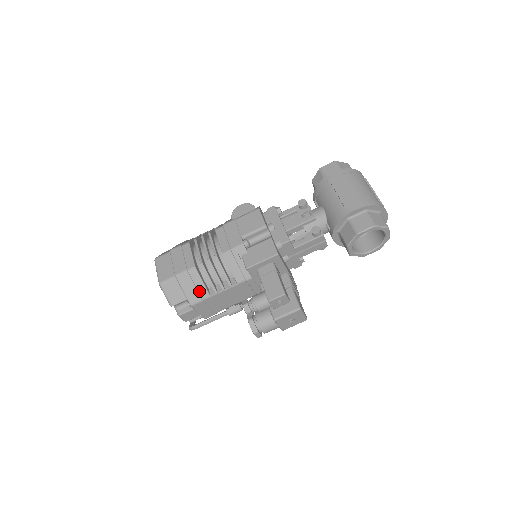
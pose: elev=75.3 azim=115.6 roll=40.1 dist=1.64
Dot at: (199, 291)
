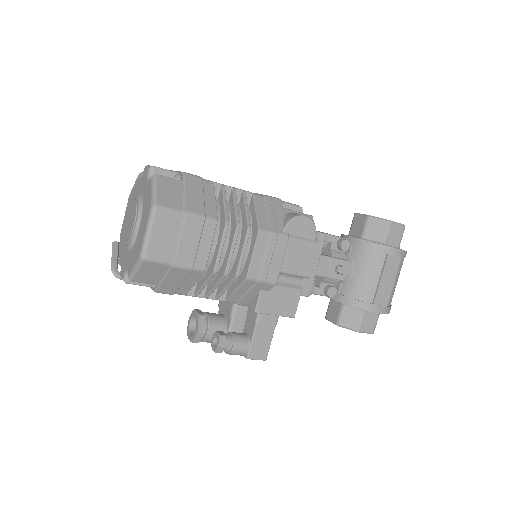
Dot at: (180, 287)
